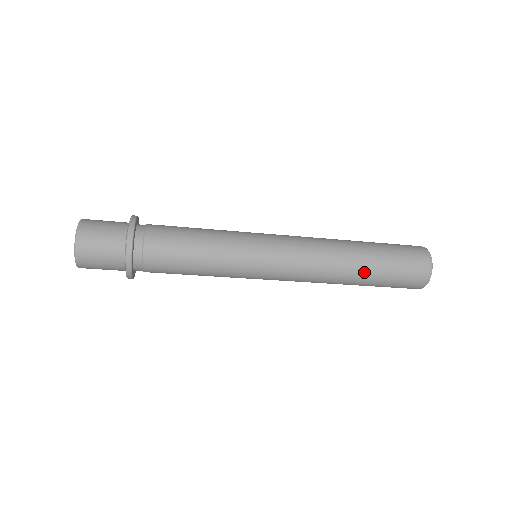
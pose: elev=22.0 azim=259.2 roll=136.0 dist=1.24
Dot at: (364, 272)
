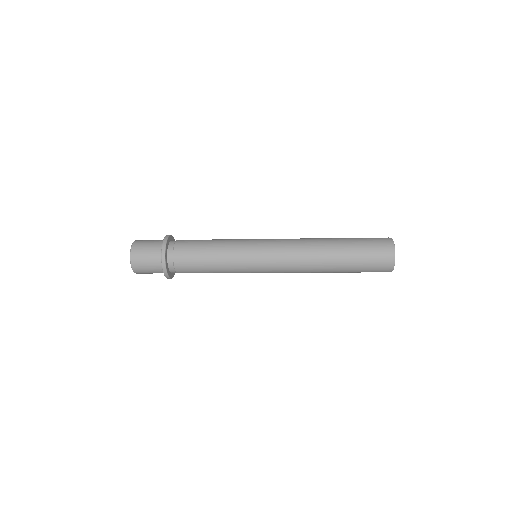
Dot at: (336, 271)
